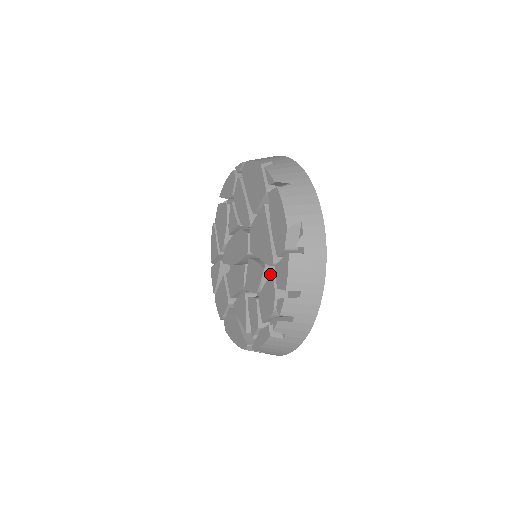
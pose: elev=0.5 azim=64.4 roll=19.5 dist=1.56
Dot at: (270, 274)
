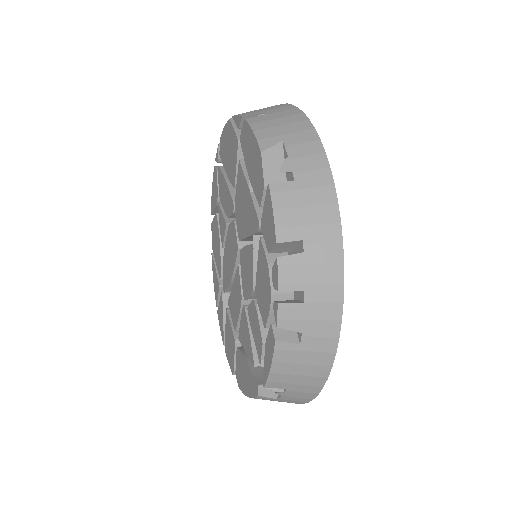
Dot at: occluded
